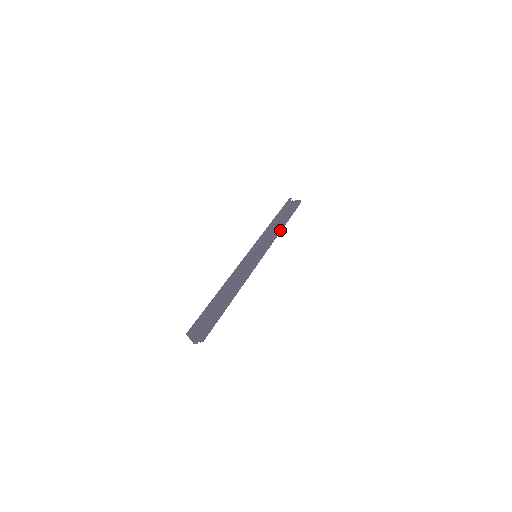
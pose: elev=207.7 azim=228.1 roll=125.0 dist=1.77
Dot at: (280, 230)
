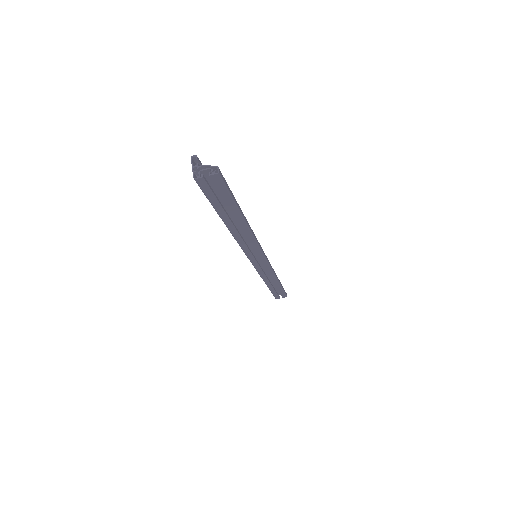
Dot at: (276, 276)
